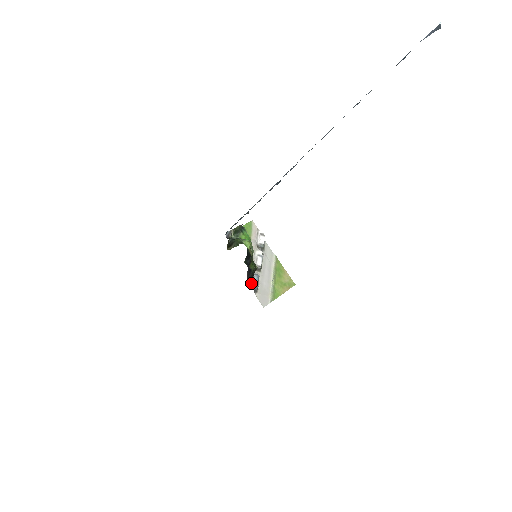
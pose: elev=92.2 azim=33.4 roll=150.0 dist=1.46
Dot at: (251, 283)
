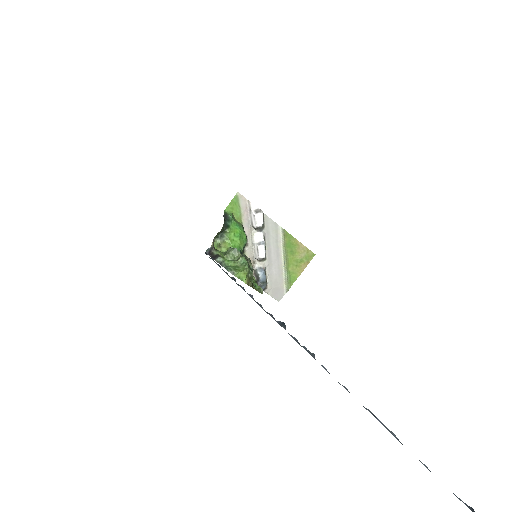
Dot at: occluded
